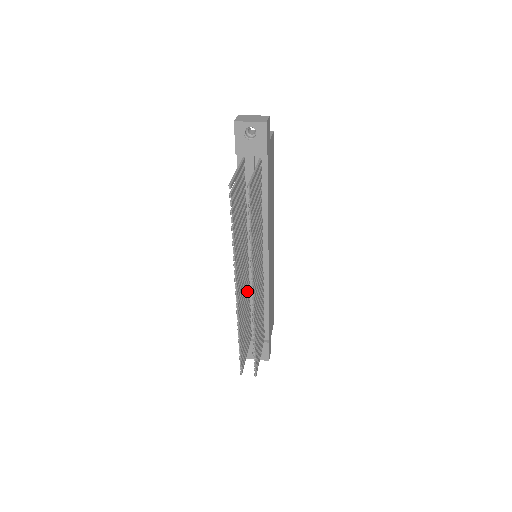
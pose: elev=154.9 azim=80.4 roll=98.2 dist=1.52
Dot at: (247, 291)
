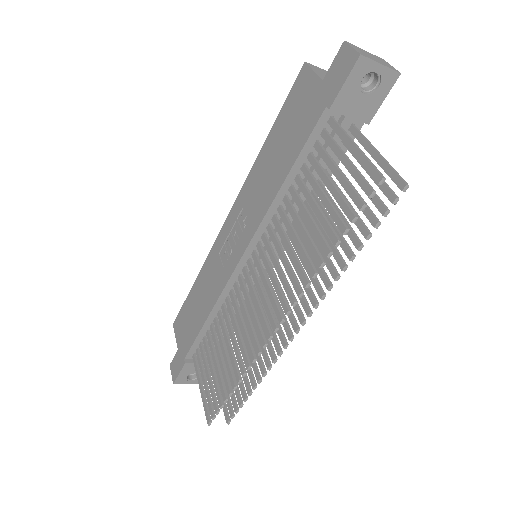
Dot at: (230, 305)
